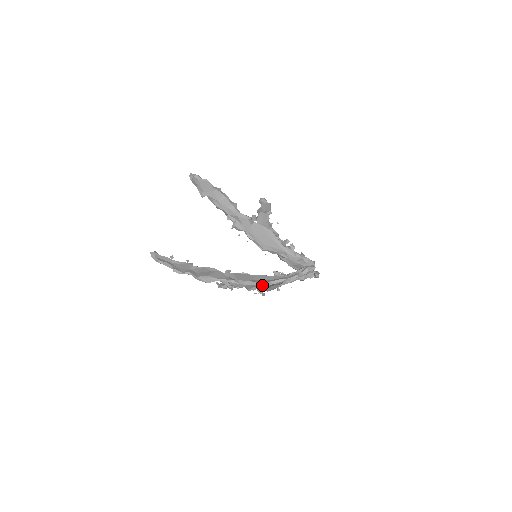
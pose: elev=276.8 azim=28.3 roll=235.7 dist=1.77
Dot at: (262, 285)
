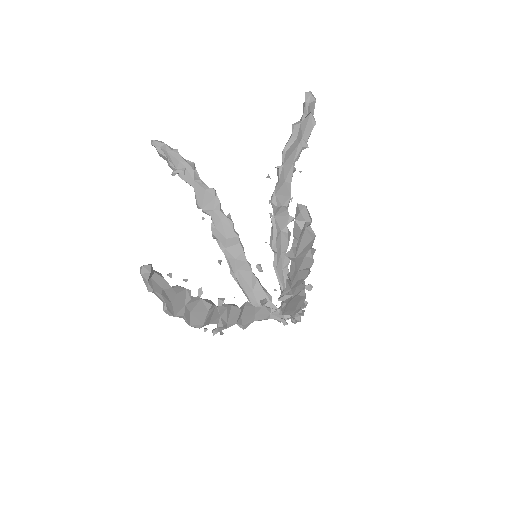
Dot at: occluded
